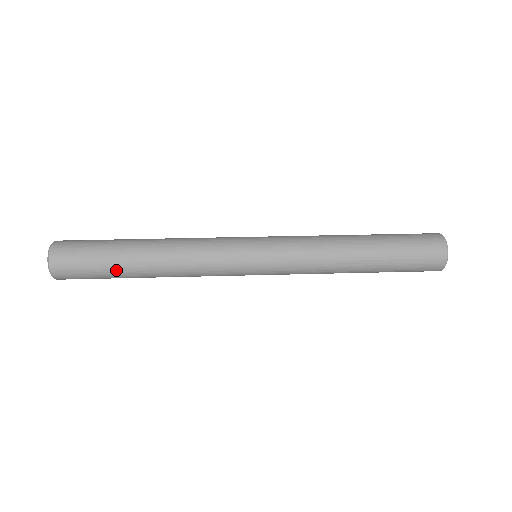
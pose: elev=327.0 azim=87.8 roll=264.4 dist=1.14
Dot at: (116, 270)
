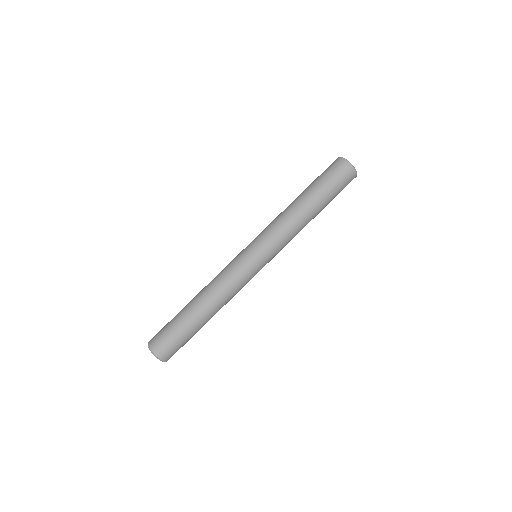
Dot at: occluded
